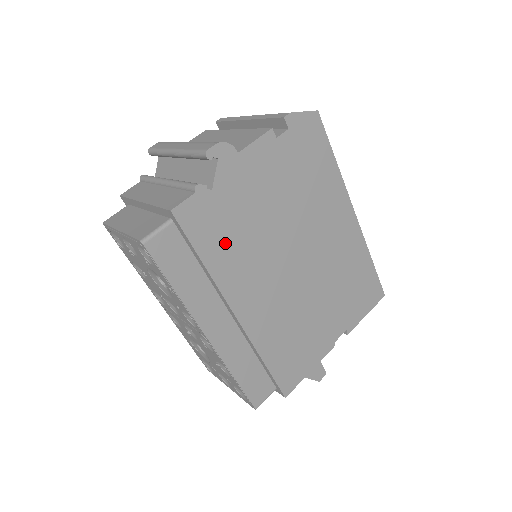
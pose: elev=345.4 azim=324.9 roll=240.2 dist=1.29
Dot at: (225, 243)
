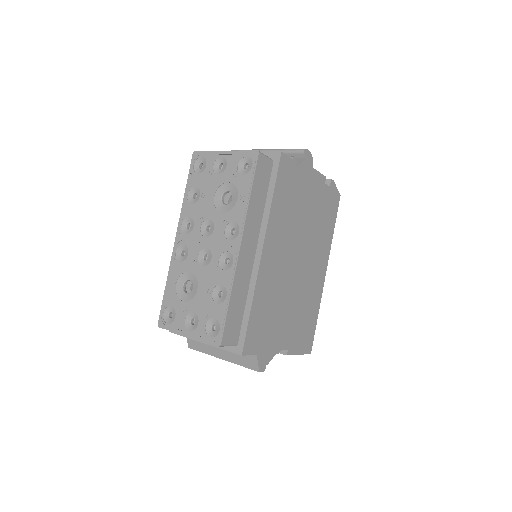
Dot at: (284, 201)
